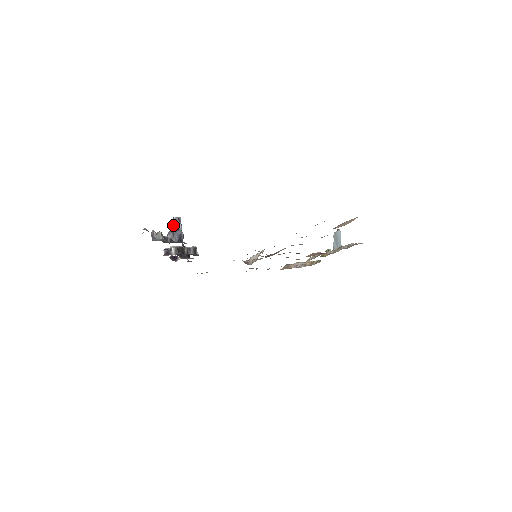
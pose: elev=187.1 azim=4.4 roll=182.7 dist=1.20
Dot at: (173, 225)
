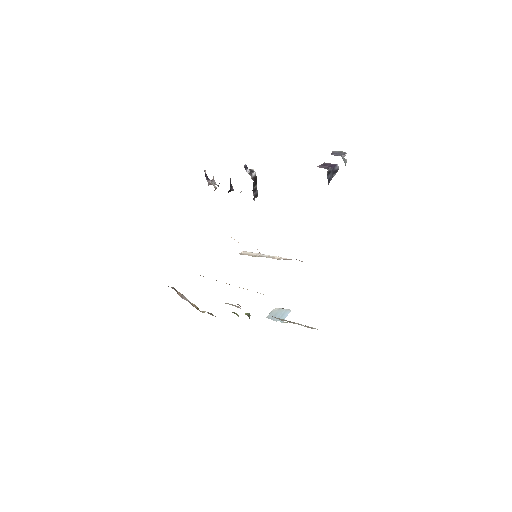
Dot at: (331, 167)
